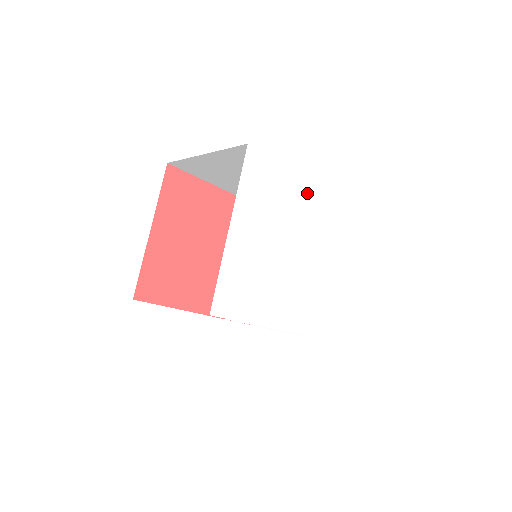
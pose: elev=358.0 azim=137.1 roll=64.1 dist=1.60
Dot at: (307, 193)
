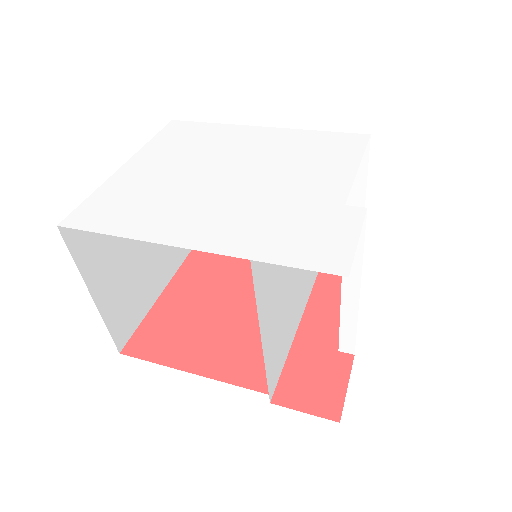
Dot at: (262, 135)
